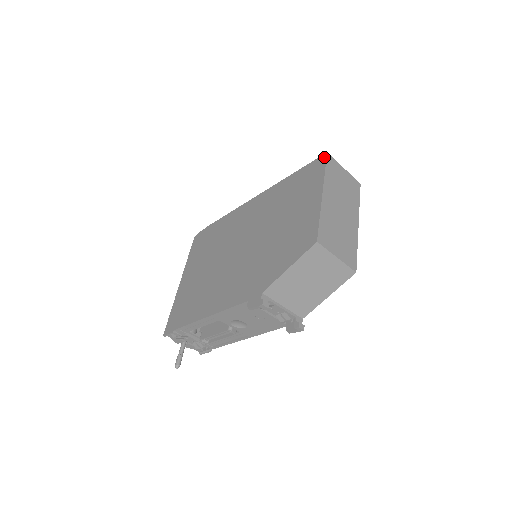
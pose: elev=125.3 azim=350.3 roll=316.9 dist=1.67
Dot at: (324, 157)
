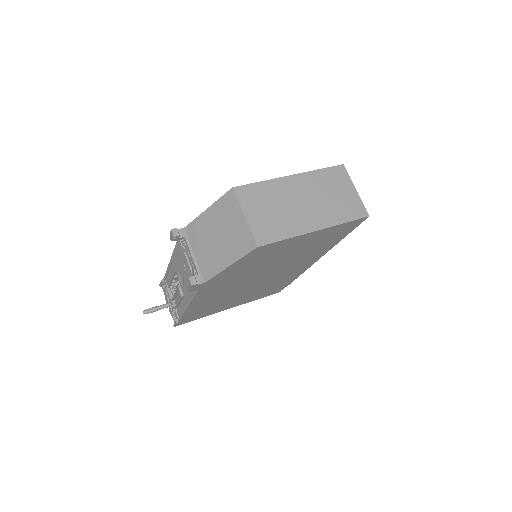
Dot at: (337, 166)
